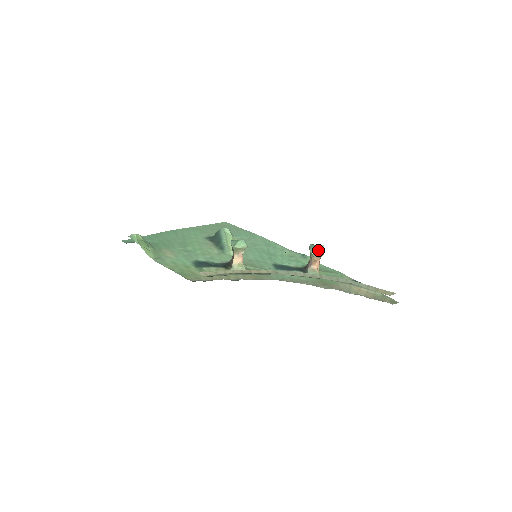
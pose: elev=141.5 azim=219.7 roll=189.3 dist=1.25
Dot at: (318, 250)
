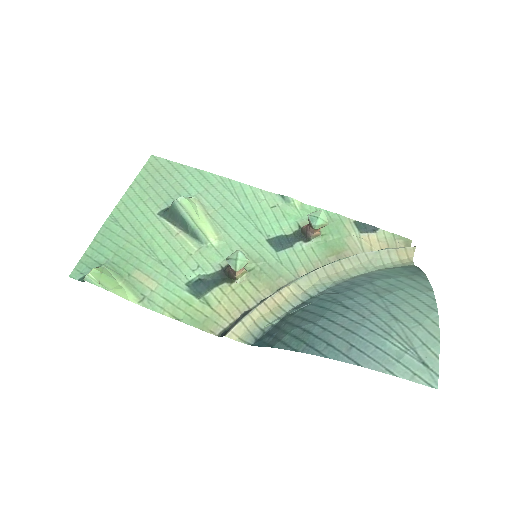
Dot at: (321, 223)
